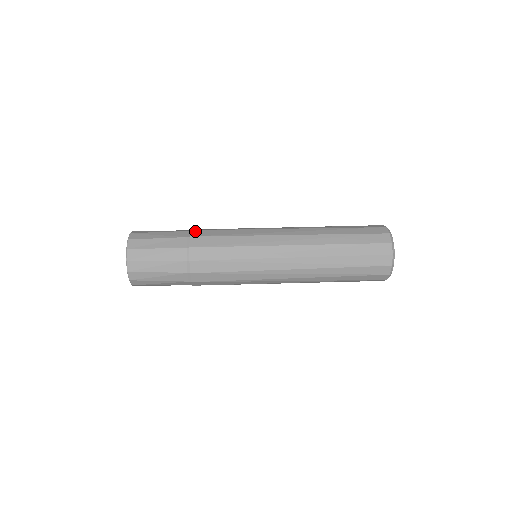
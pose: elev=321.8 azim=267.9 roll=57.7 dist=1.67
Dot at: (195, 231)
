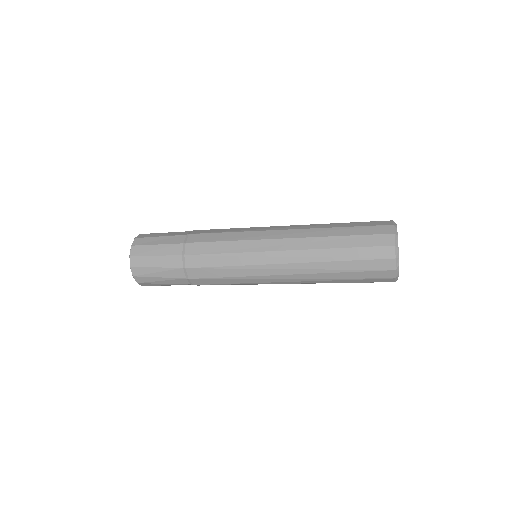
Dot at: (196, 230)
